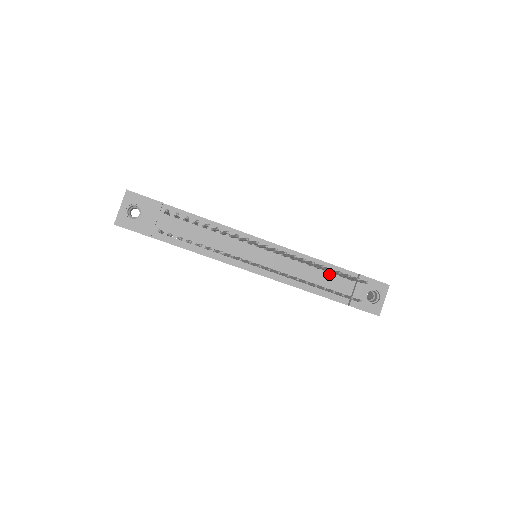
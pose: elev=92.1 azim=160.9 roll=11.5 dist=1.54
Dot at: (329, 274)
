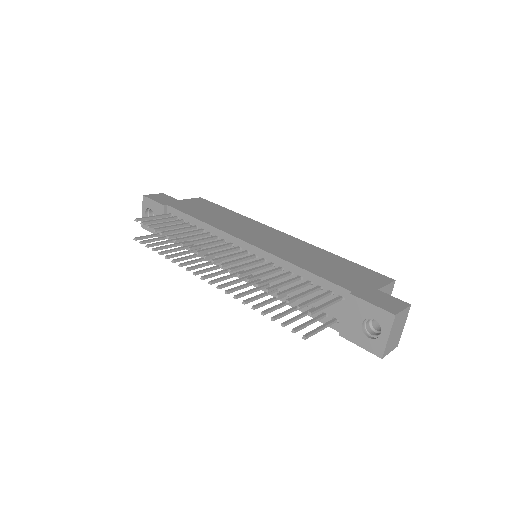
Dot at: occluded
